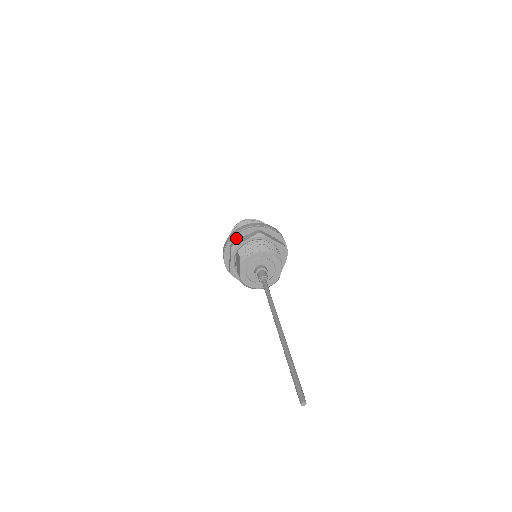
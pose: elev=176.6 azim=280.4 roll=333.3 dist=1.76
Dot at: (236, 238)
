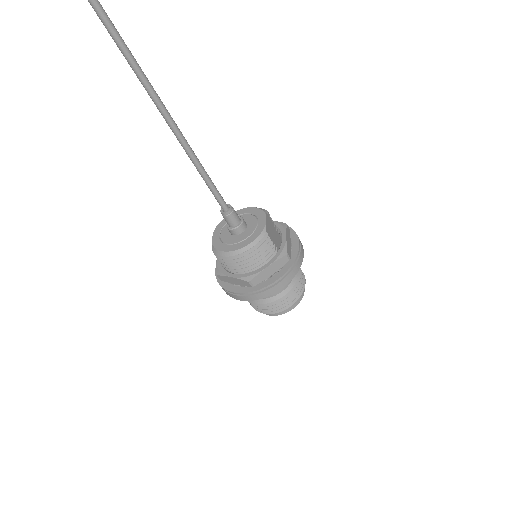
Dot at: occluded
